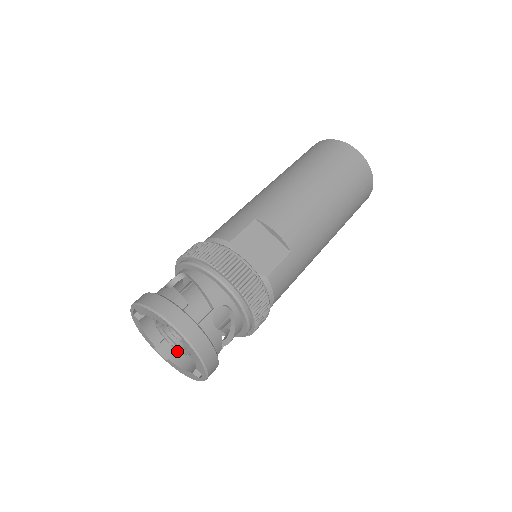
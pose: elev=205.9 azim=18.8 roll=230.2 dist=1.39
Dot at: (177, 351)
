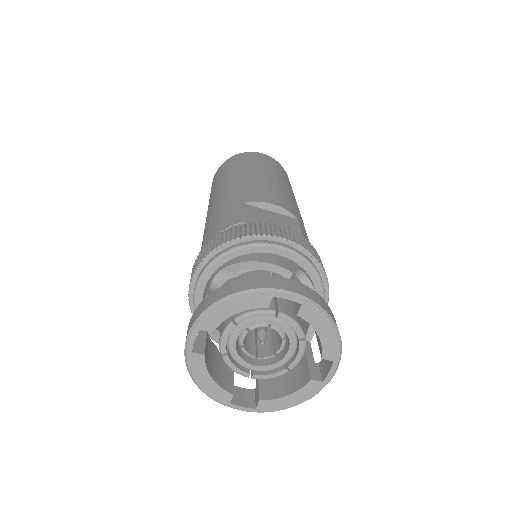
Dot at: (260, 387)
